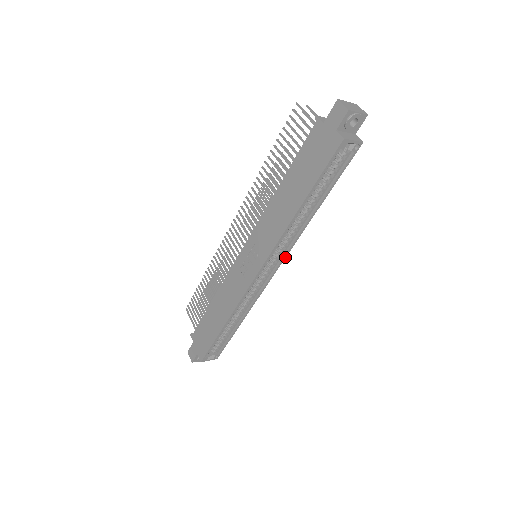
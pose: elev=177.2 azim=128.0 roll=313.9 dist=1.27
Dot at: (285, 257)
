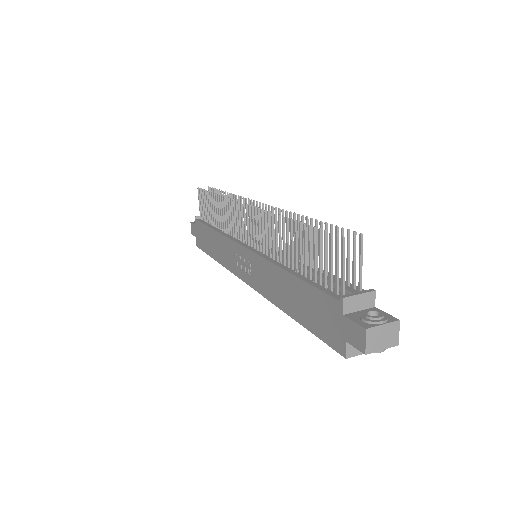
Dot at: occluded
